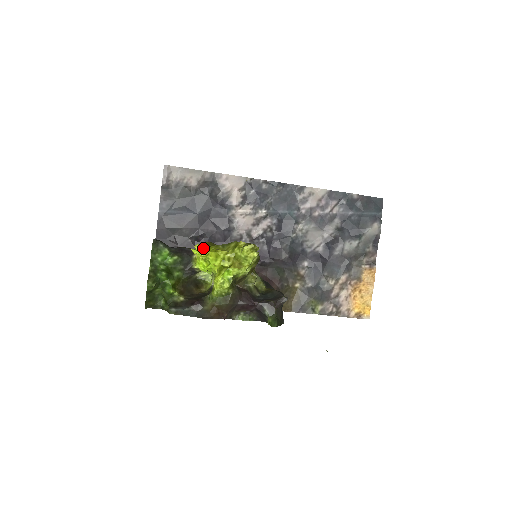
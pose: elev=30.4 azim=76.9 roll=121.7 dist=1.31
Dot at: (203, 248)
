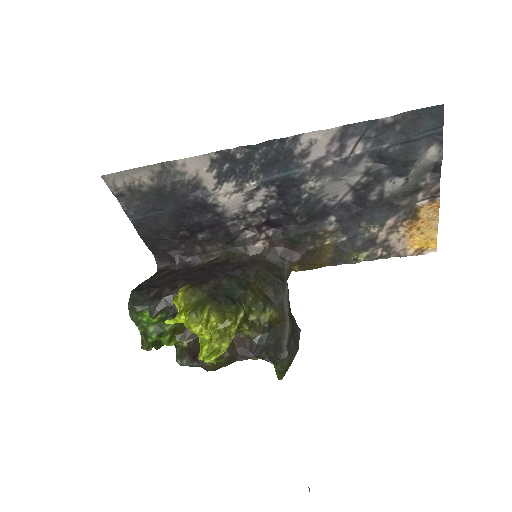
Dot at: (179, 310)
